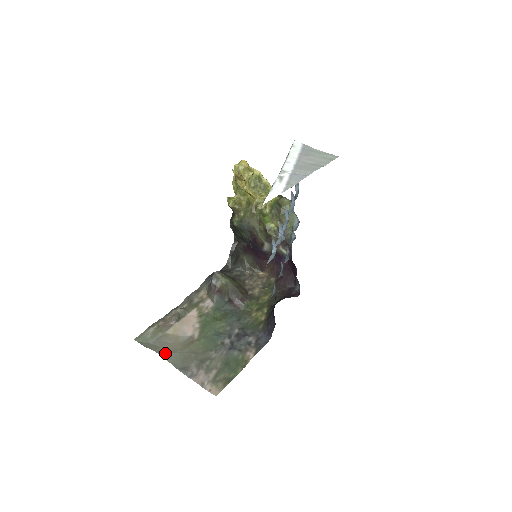
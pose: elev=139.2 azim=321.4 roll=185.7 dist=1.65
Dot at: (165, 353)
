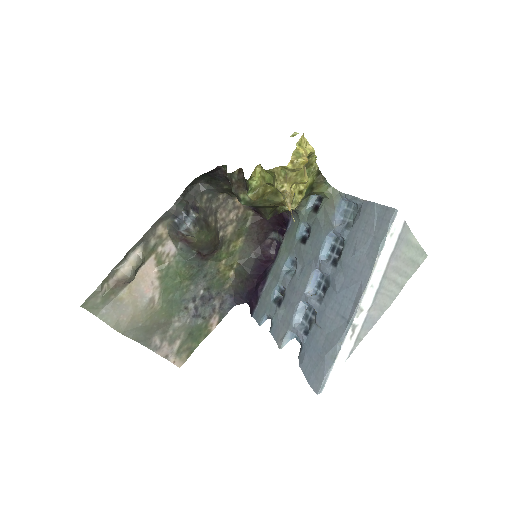
Dot at: (126, 330)
